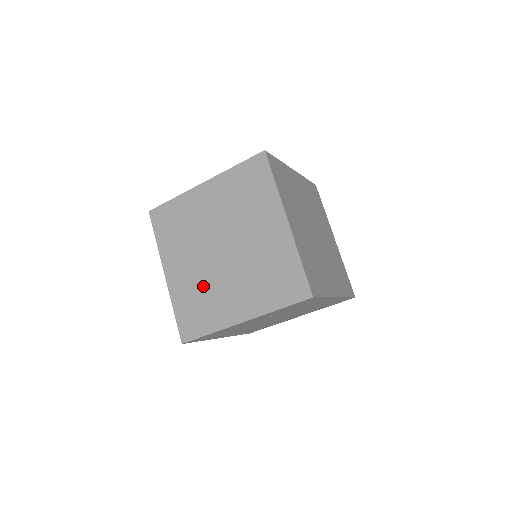
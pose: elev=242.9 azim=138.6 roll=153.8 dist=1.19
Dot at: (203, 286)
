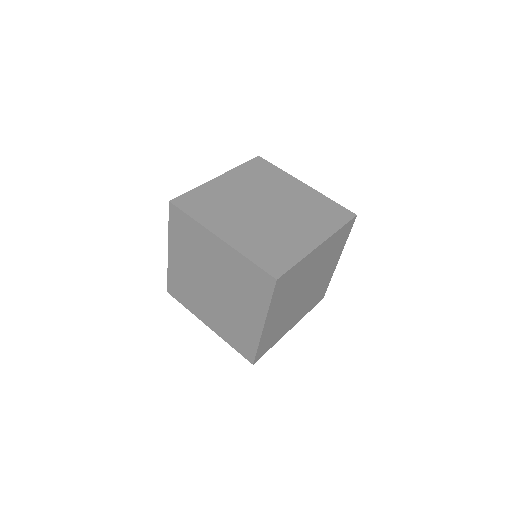
Dot at: (227, 319)
